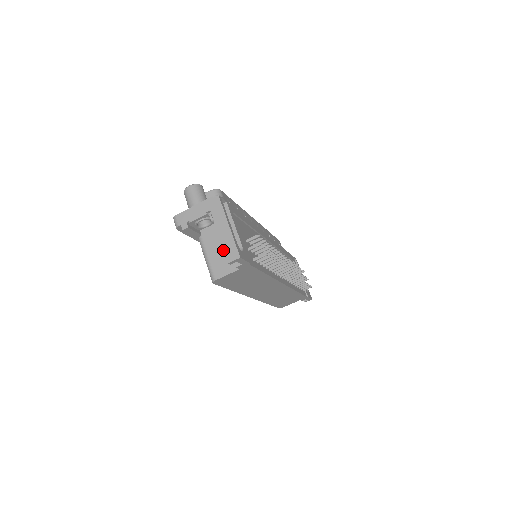
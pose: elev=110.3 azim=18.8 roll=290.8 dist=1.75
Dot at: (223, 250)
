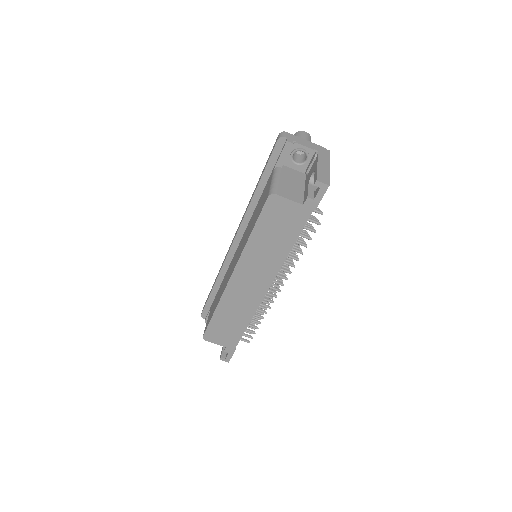
Dot at: (295, 186)
